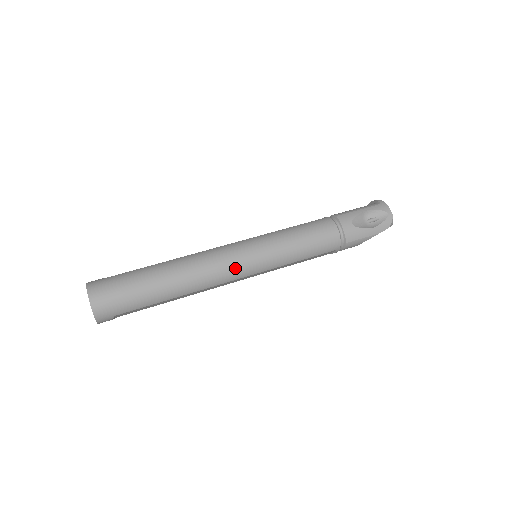
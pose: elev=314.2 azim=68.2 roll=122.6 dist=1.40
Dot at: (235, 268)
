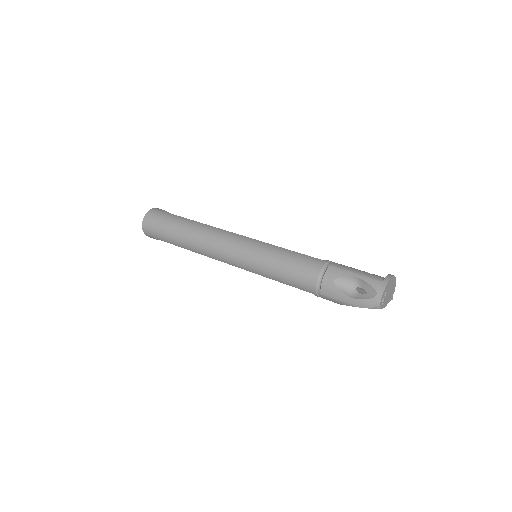
Dot at: (225, 255)
